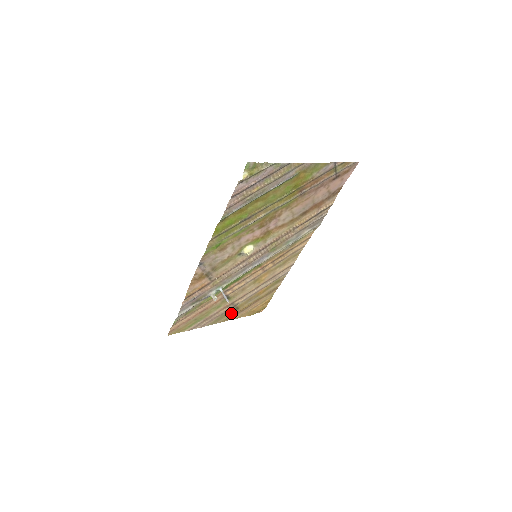
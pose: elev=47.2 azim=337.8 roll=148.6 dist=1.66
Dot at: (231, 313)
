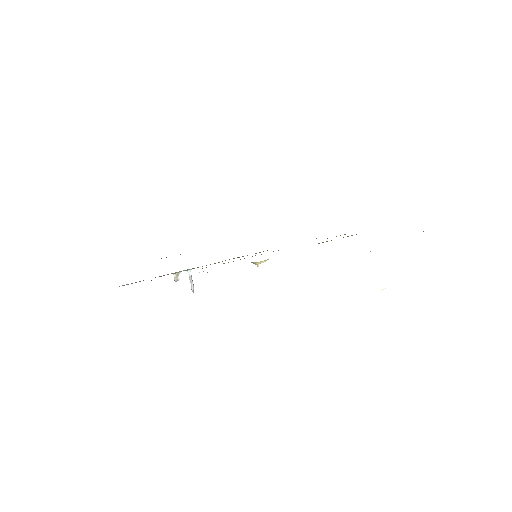
Dot at: occluded
